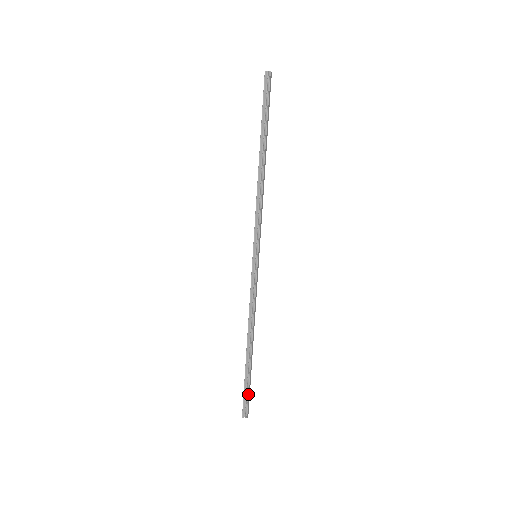
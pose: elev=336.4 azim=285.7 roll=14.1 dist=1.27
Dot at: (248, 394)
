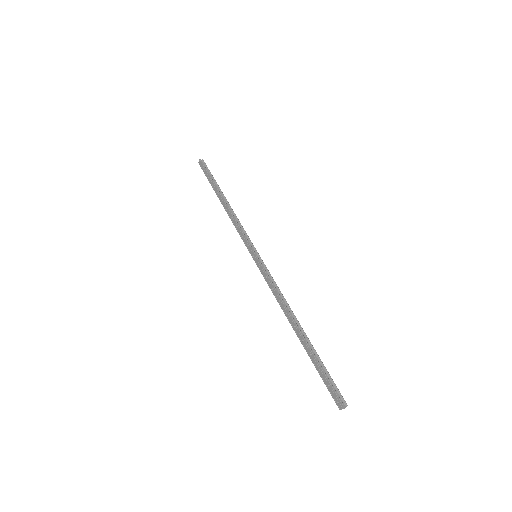
Dot at: (330, 376)
